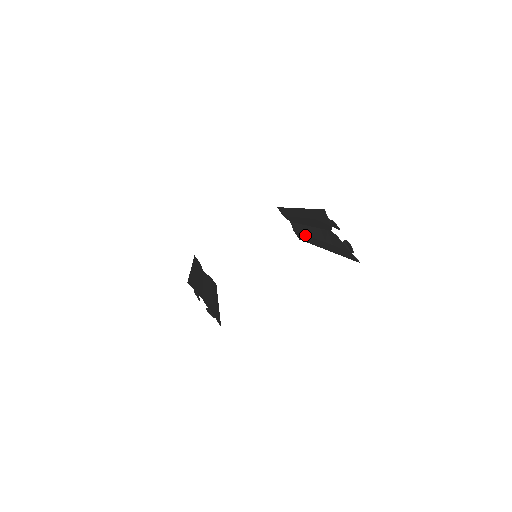
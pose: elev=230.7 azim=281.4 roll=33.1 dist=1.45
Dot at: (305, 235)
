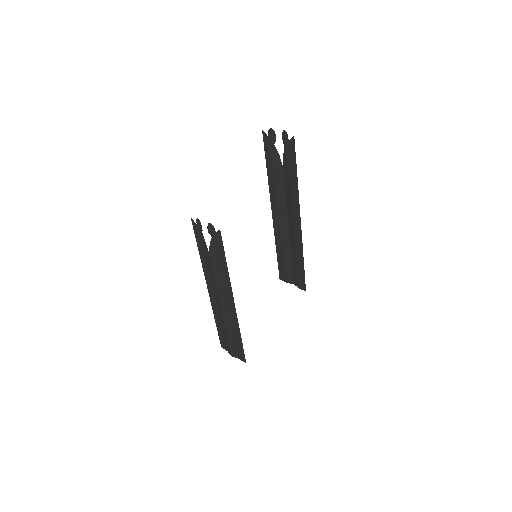
Dot at: (296, 251)
